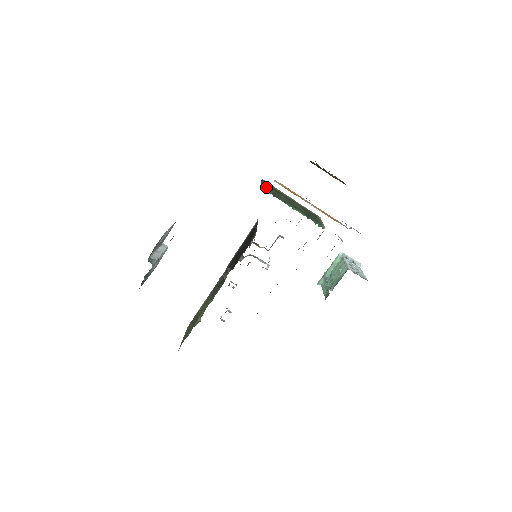
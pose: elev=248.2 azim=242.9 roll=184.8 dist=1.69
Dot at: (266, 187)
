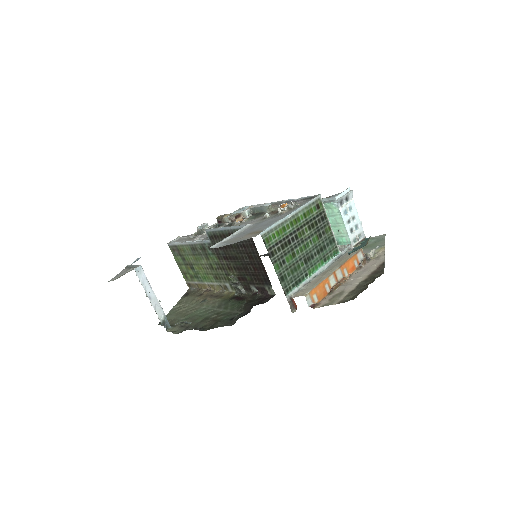
Dot at: (283, 274)
